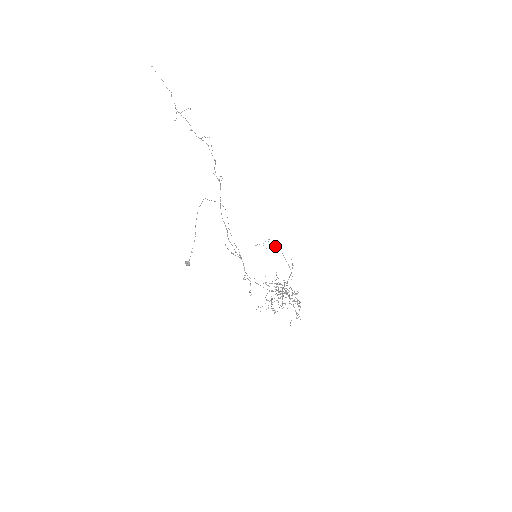
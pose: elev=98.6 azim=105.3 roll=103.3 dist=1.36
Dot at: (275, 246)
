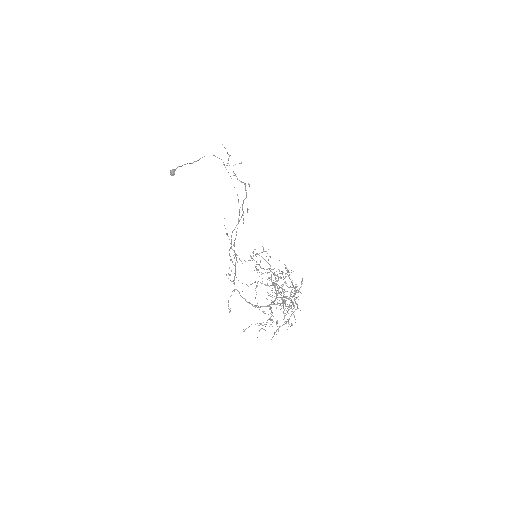
Dot at: occluded
